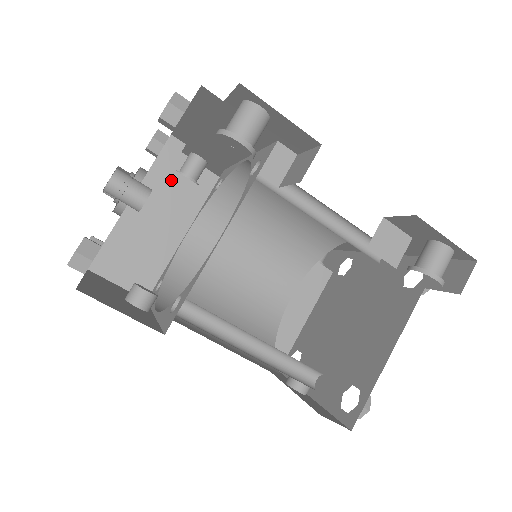
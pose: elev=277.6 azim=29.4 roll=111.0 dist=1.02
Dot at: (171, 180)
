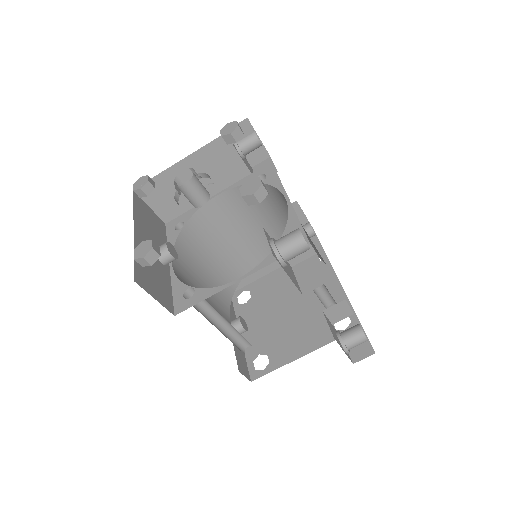
Dot at: (227, 153)
